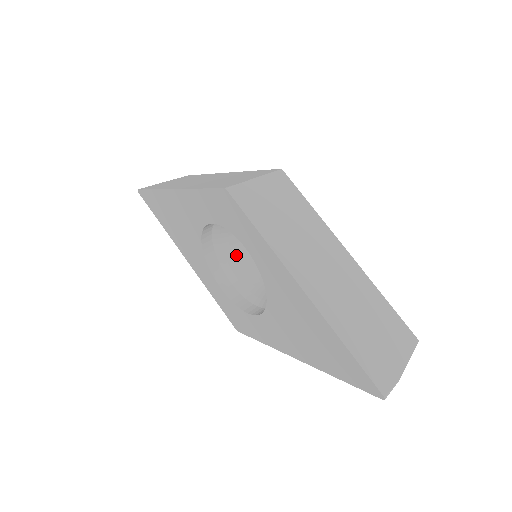
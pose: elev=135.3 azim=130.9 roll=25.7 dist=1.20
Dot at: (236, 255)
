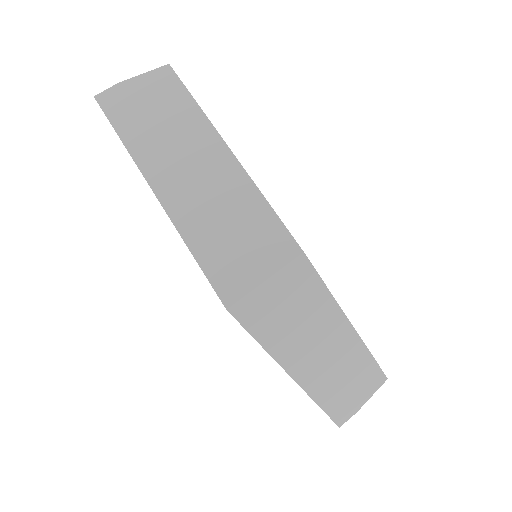
Dot at: occluded
